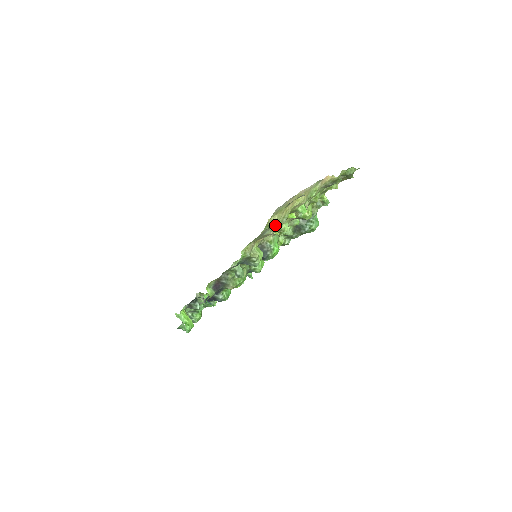
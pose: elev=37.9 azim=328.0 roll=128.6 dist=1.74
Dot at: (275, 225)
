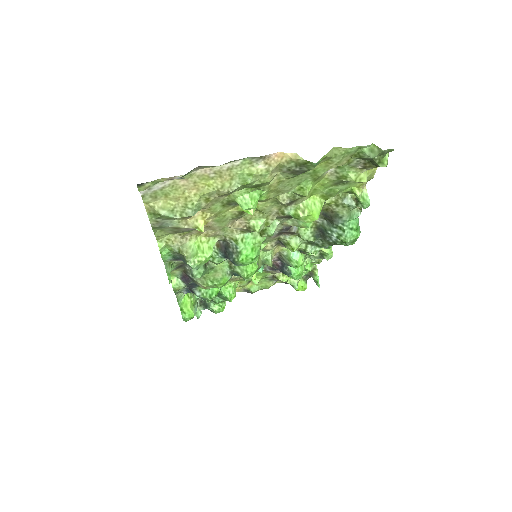
Dot at: (166, 215)
